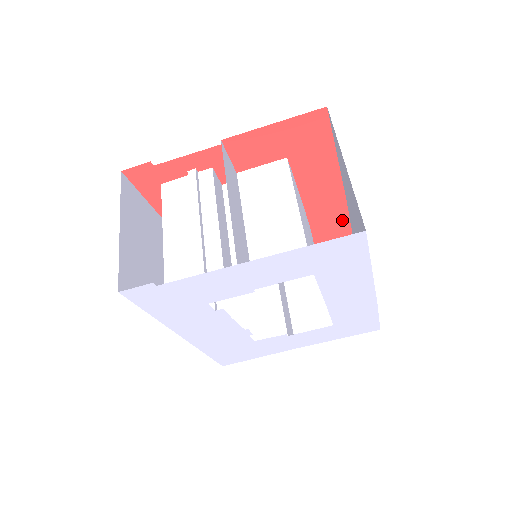
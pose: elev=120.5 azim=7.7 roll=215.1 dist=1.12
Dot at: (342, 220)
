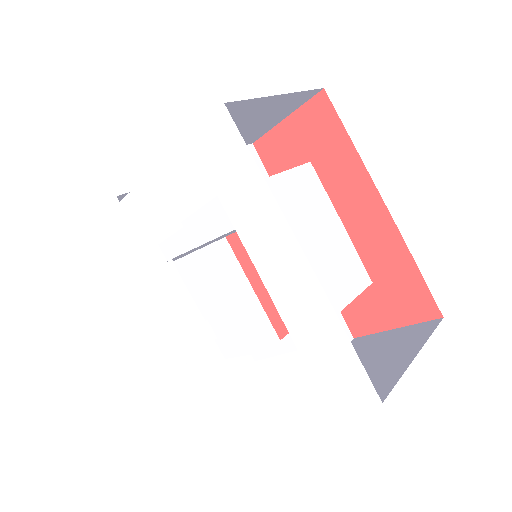
Dot at: (413, 278)
